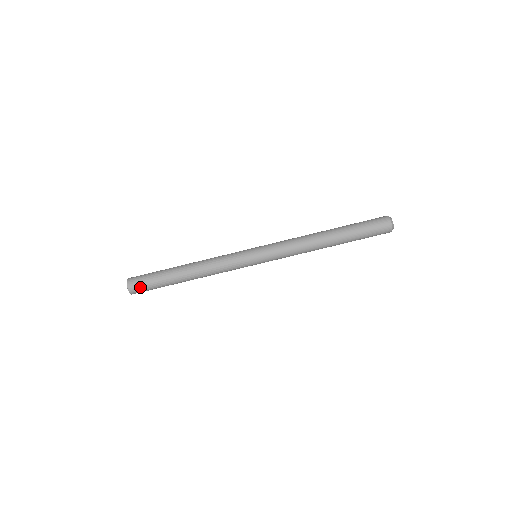
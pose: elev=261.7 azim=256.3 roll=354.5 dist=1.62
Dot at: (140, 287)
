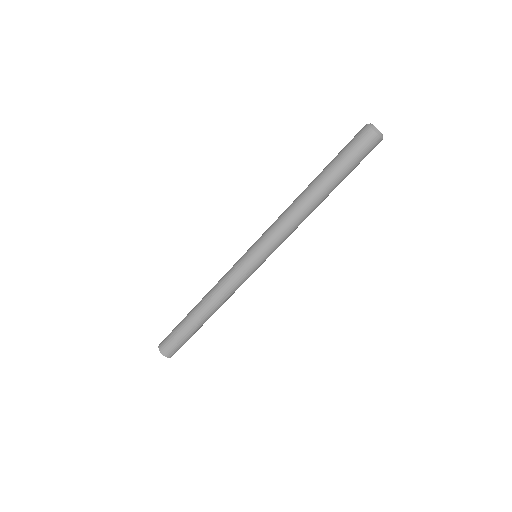
Dot at: (168, 344)
